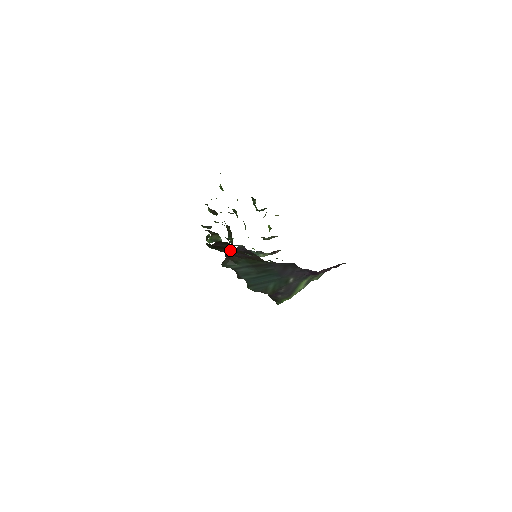
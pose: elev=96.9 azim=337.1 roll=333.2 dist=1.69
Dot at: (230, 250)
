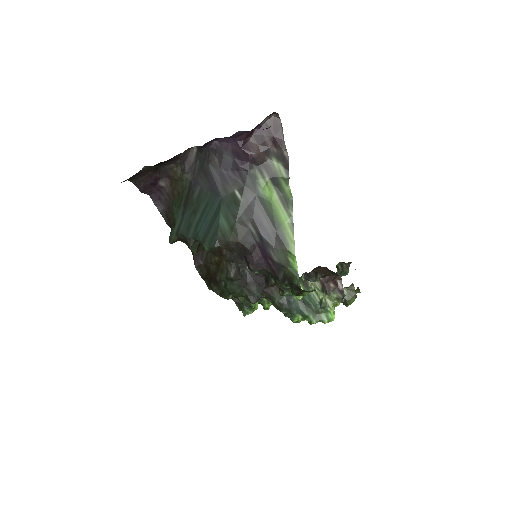
Dot at: (221, 265)
